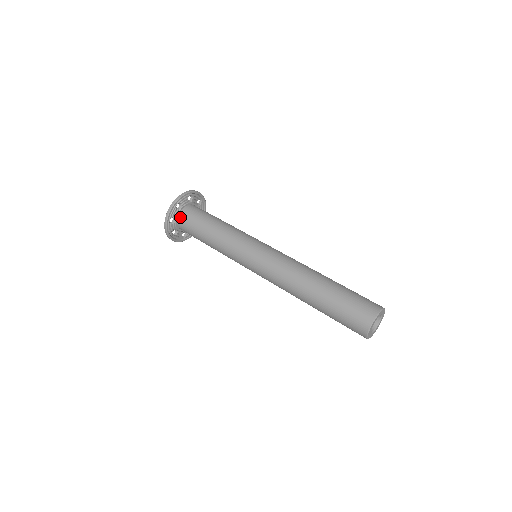
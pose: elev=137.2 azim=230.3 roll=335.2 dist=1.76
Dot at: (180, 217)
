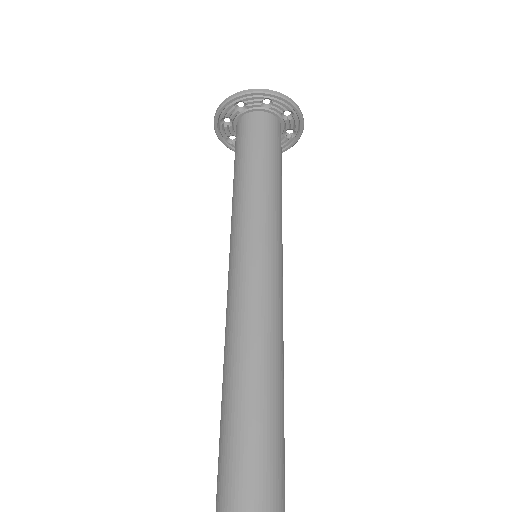
Dot at: occluded
